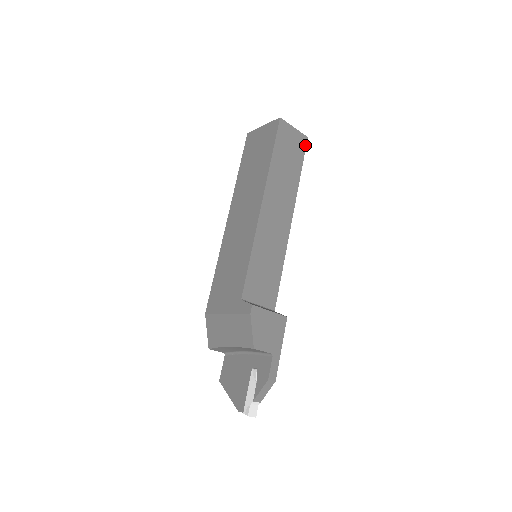
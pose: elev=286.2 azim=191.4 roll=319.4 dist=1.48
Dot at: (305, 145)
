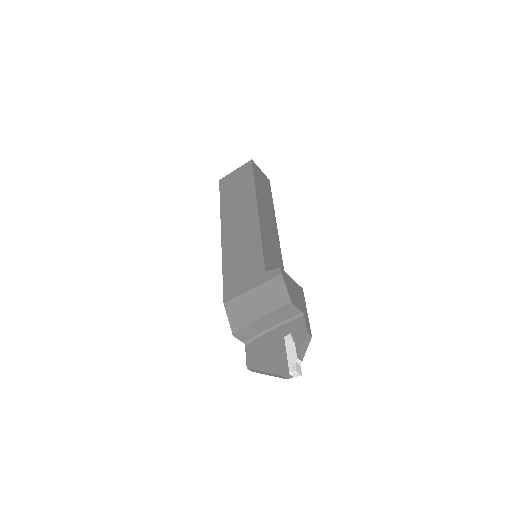
Dot at: (269, 184)
